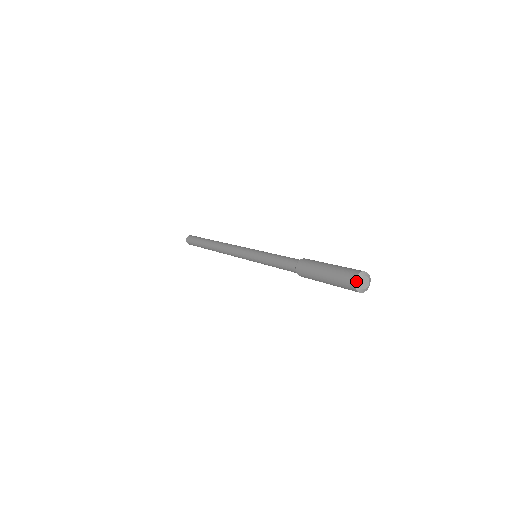
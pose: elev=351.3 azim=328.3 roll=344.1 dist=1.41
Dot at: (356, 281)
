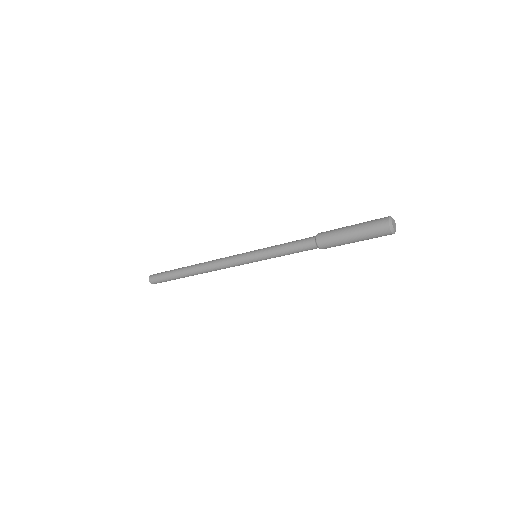
Dot at: (390, 217)
